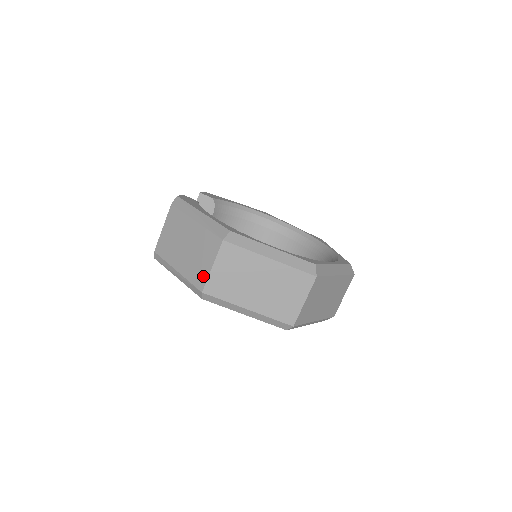
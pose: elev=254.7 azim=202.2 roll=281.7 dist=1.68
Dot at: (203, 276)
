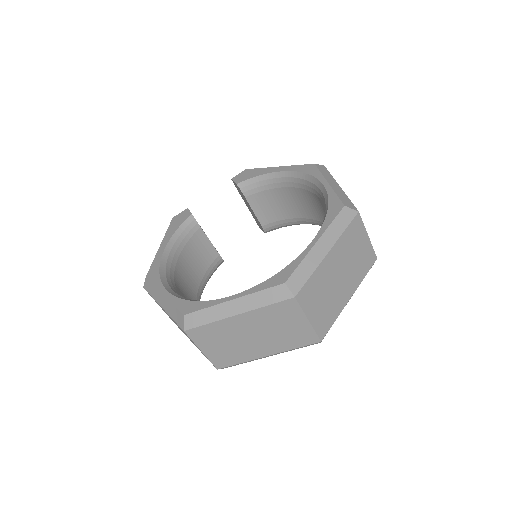
Dot at: occluded
